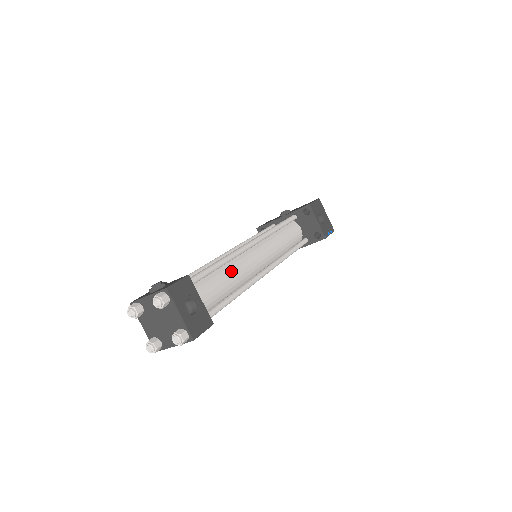
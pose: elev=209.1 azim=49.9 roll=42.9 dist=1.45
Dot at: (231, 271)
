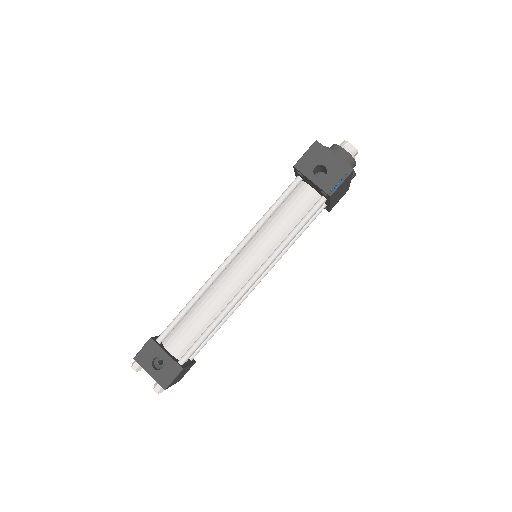
Dot at: (204, 305)
